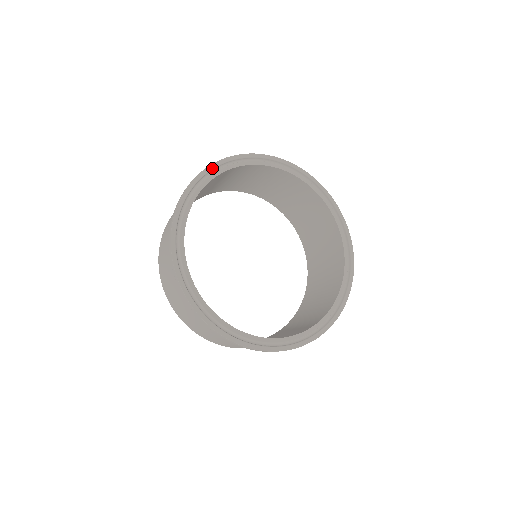
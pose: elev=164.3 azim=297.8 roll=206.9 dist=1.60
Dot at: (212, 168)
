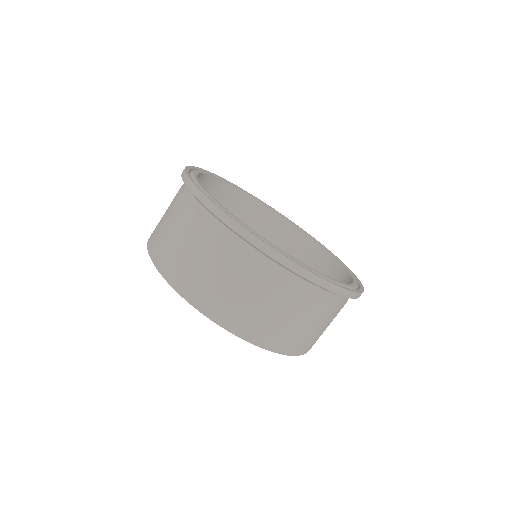
Dot at: (207, 172)
